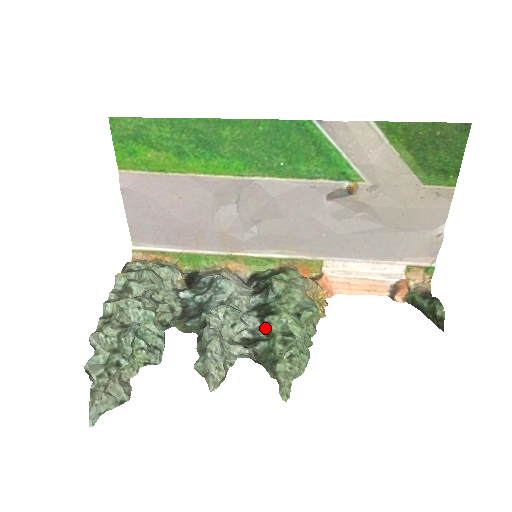
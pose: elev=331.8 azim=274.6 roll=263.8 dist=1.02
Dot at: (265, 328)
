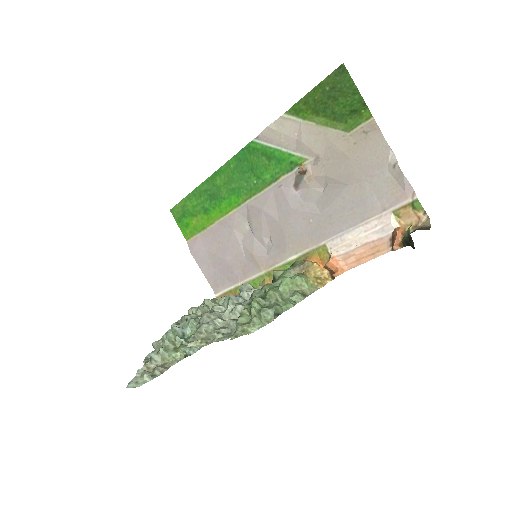
Dot at: occluded
